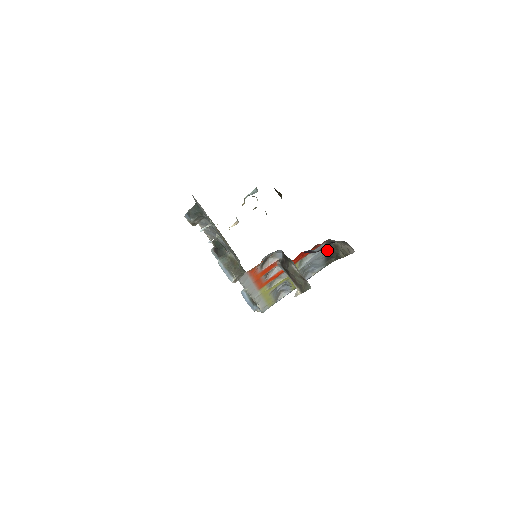
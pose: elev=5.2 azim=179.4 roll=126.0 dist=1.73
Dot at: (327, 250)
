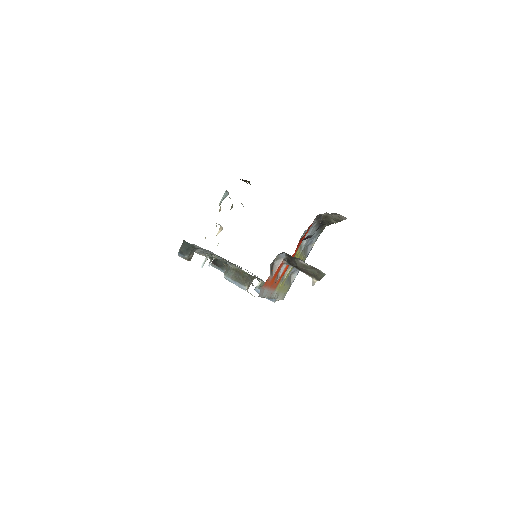
Dot at: (318, 222)
